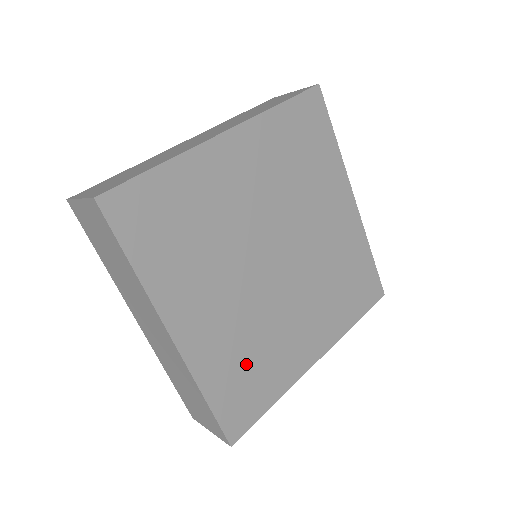
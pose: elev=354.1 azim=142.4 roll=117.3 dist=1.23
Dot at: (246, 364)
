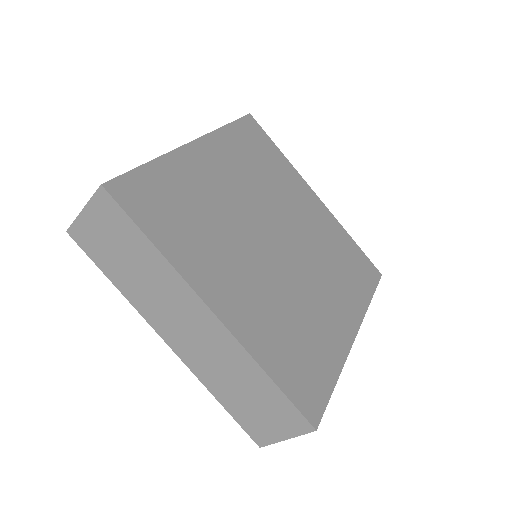
Dot at: (292, 339)
